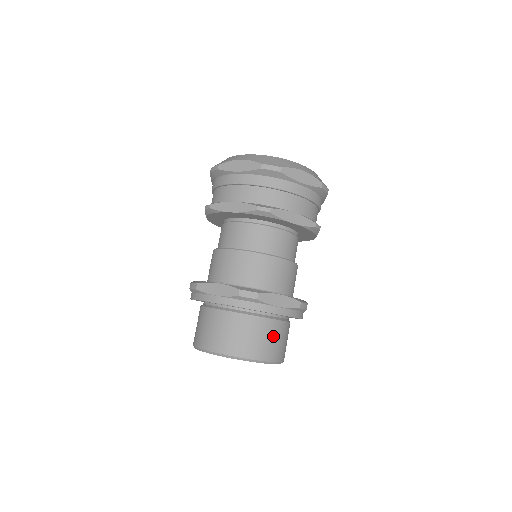
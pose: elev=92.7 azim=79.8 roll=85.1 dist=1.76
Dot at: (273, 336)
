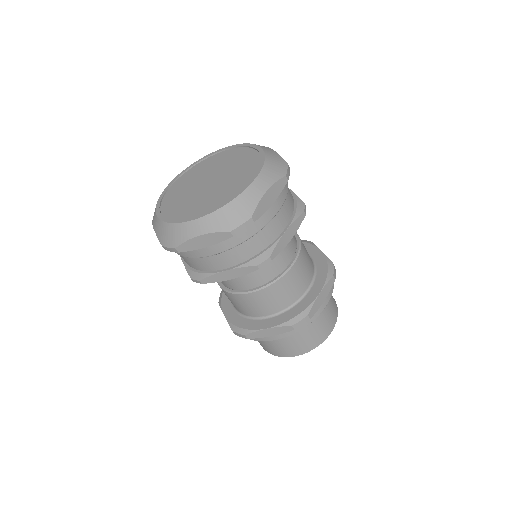
Dot at: (327, 310)
